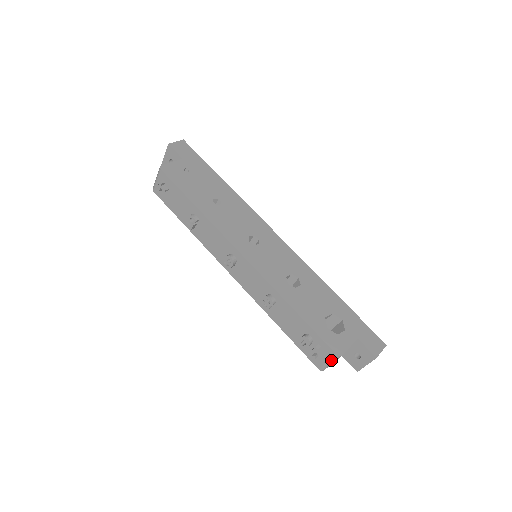
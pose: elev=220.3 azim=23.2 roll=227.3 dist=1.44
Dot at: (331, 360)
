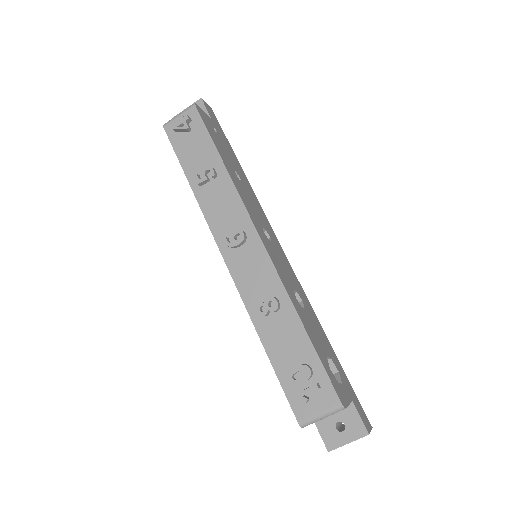
Dot at: (328, 411)
